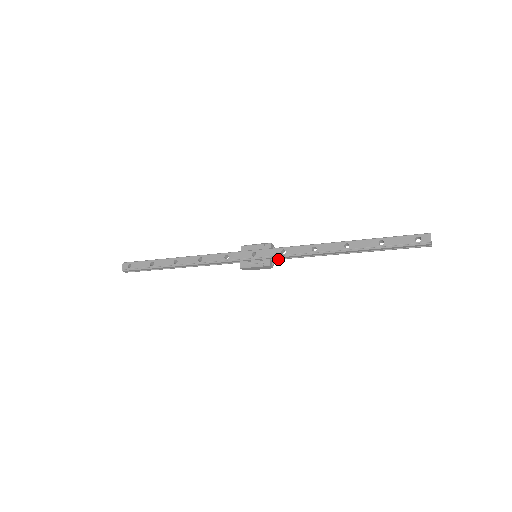
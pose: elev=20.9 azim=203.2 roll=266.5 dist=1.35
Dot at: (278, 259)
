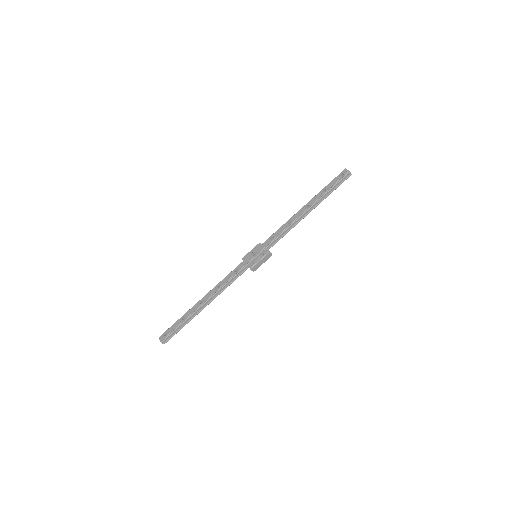
Dot at: (272, 246)
